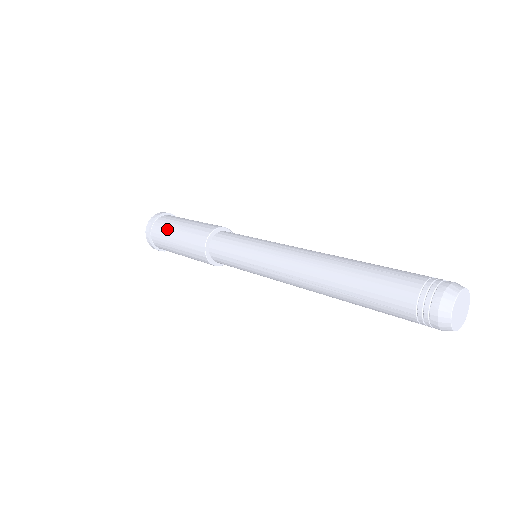
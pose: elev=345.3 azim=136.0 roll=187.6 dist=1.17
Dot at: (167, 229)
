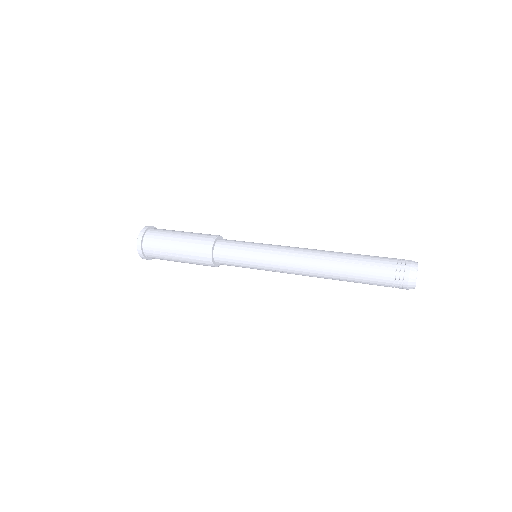
Dot at: (162, 250)
